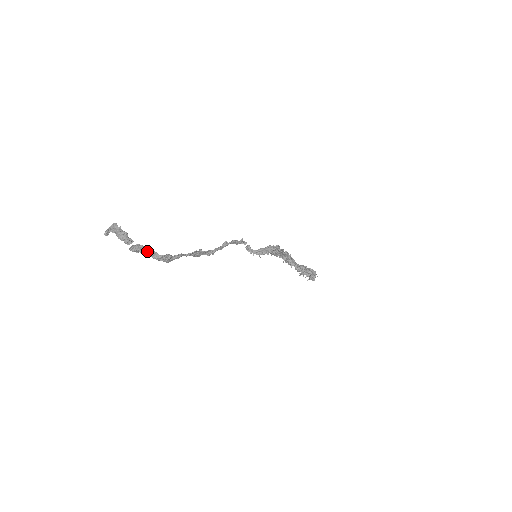
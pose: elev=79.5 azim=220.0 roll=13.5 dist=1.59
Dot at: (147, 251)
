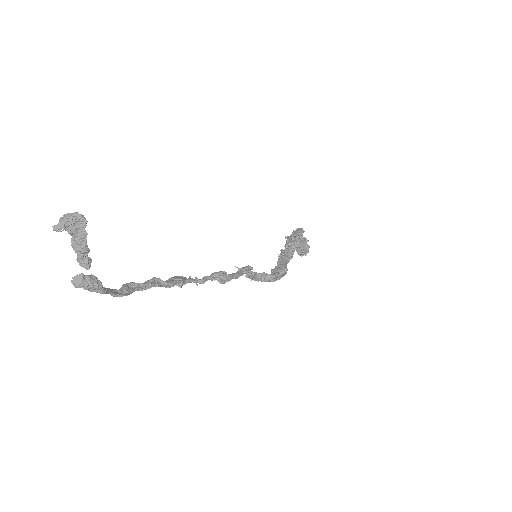
Dot at: (97, 291)
